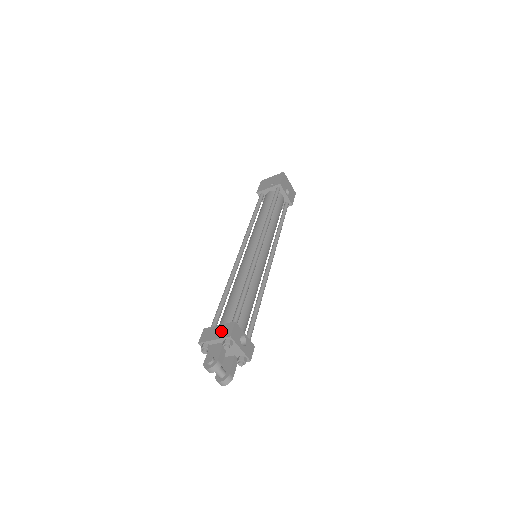
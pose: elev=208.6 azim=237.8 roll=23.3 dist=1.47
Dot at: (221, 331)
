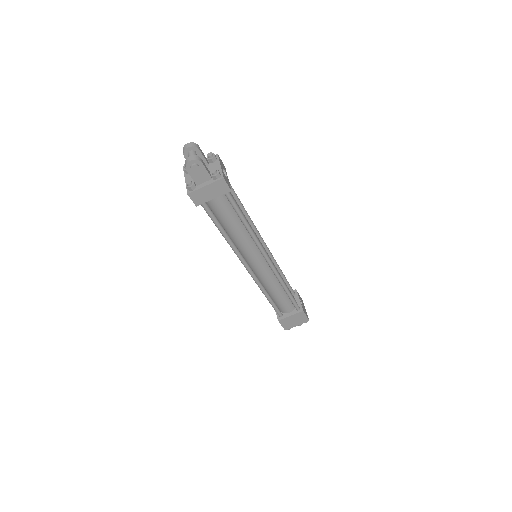
Dot at: occluded
